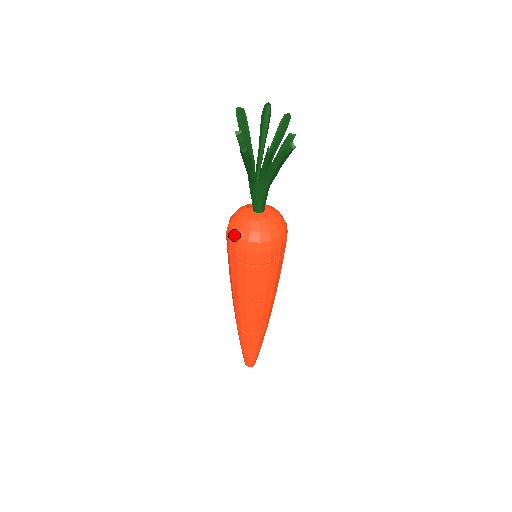
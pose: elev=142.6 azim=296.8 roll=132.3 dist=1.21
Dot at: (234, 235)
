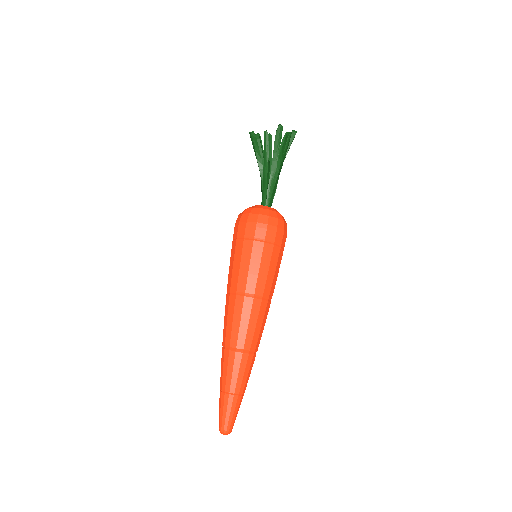
Dot at: occluded
